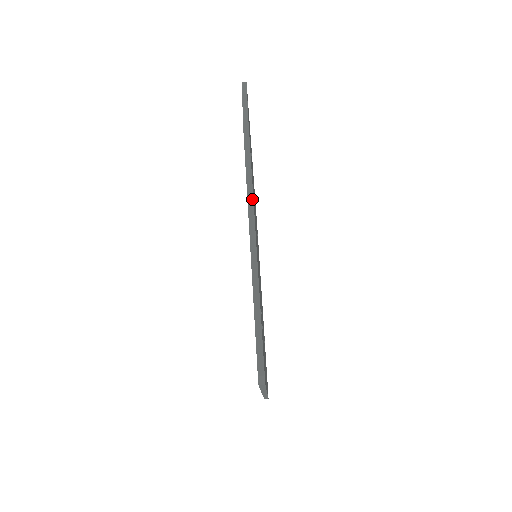
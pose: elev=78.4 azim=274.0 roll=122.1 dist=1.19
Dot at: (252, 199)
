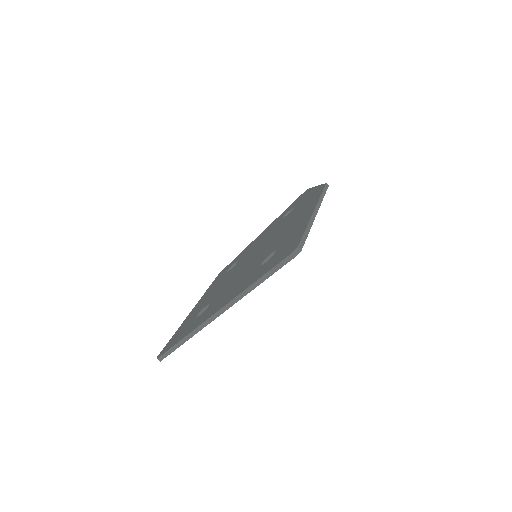
Dot at: (321, 202)
